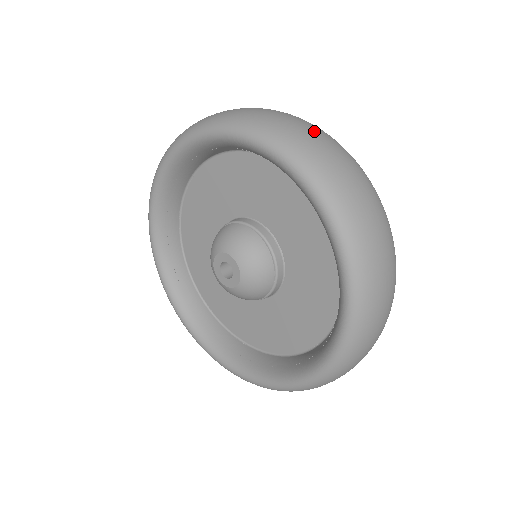
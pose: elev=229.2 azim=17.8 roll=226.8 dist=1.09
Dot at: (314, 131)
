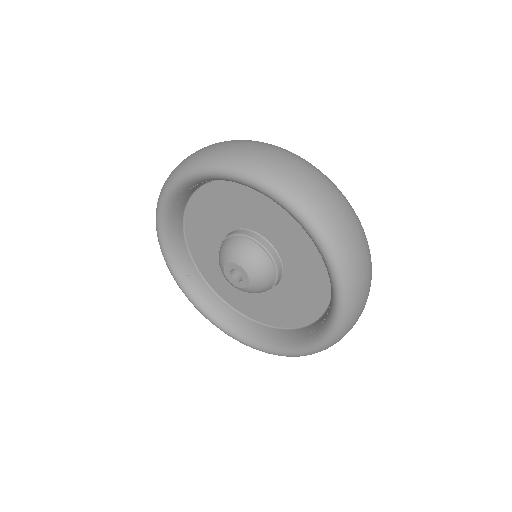
Dot at: occluded
